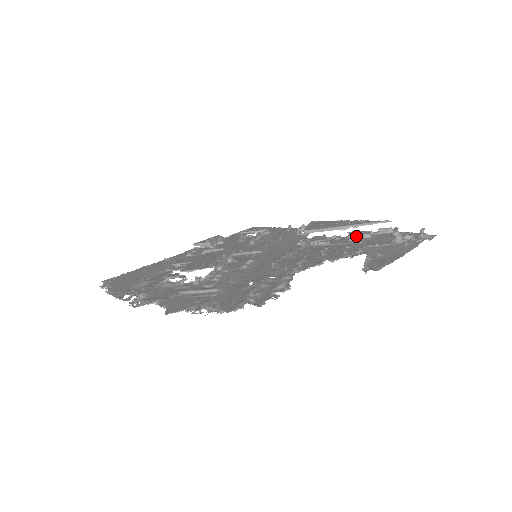
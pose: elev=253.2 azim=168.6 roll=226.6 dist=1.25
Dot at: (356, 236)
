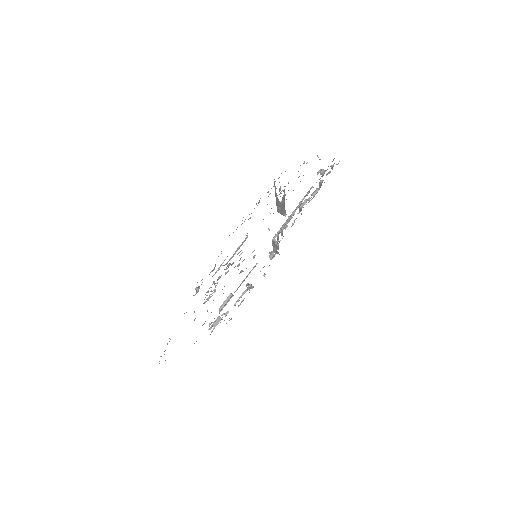
Dot at: (303, 202)
